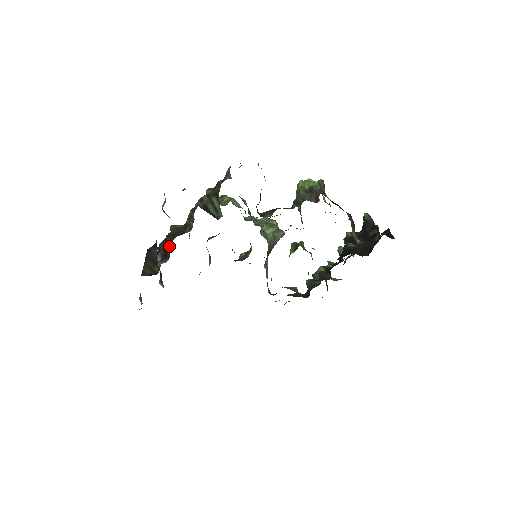
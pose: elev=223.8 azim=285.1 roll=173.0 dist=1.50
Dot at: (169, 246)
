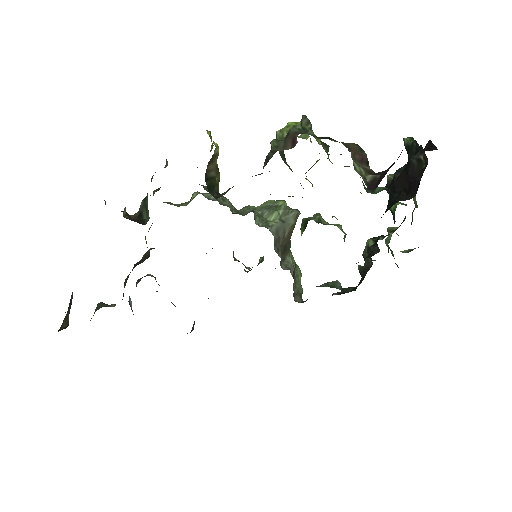
Dot at: occluded
